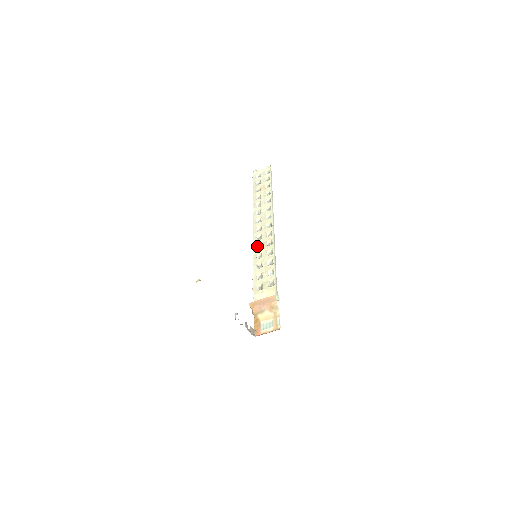
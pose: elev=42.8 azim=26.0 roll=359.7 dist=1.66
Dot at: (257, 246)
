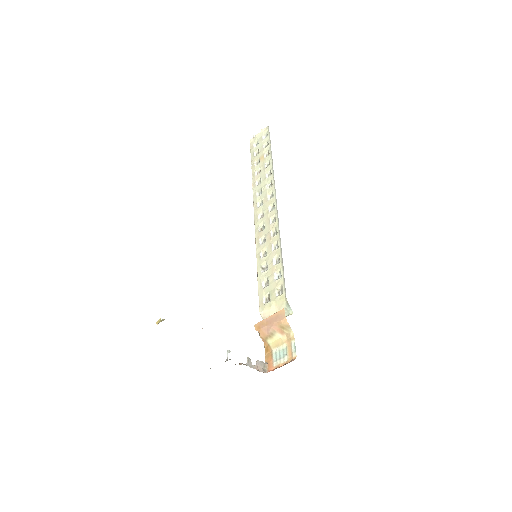
Dot at: (260, 240)
